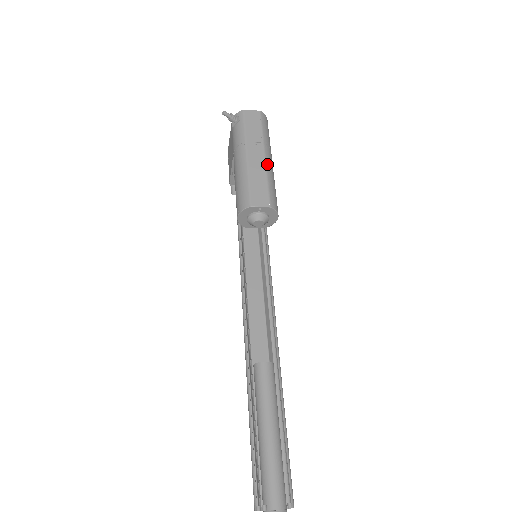
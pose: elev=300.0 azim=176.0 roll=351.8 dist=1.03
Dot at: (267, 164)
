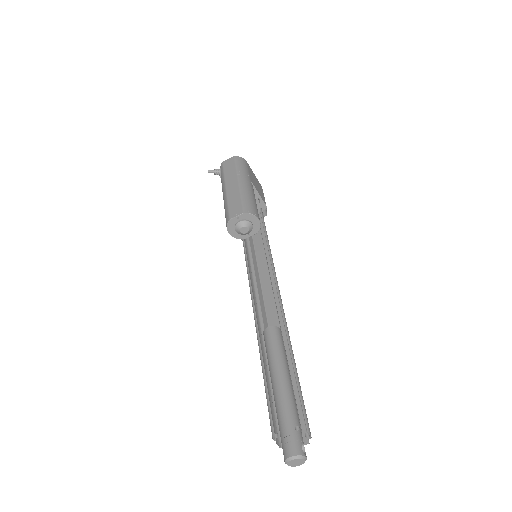
Dot at: (241, 187)
